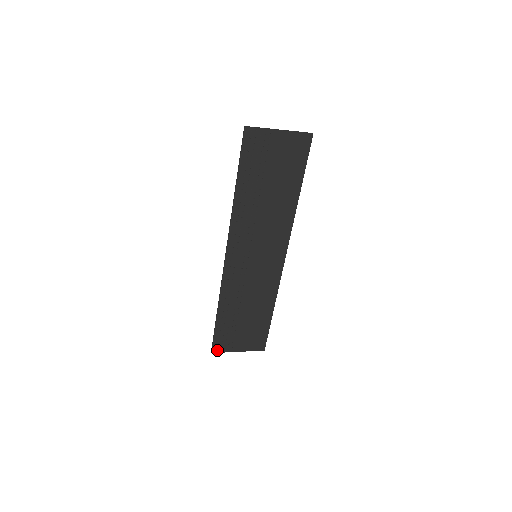
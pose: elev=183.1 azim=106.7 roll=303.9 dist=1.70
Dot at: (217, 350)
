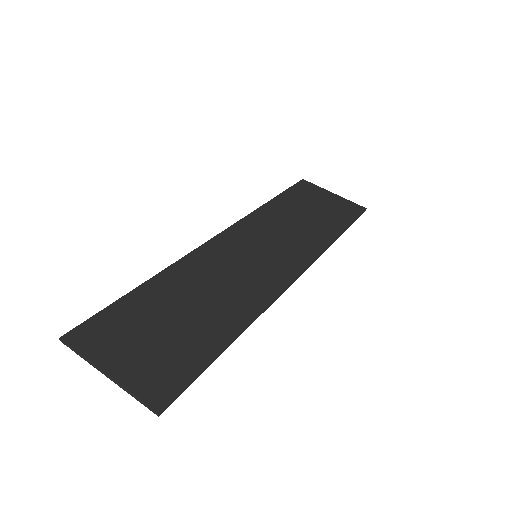
Dot at: (306, 185)
